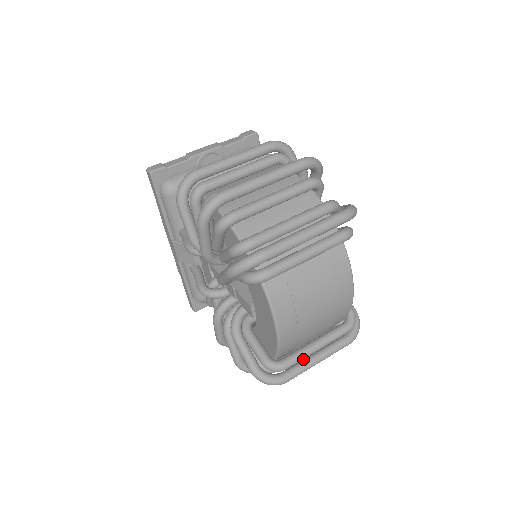
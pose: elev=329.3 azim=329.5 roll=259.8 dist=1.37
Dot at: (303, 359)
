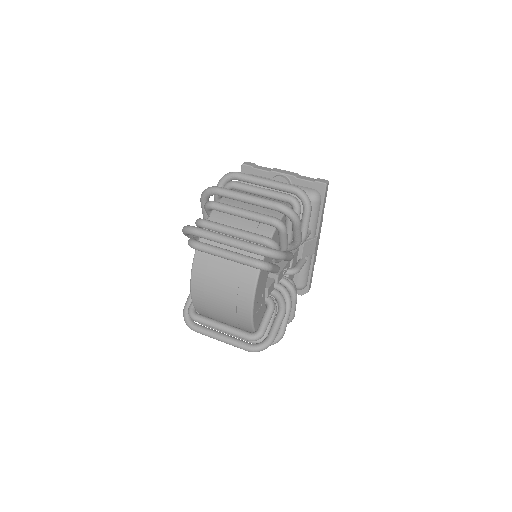
Dot at: occluded
